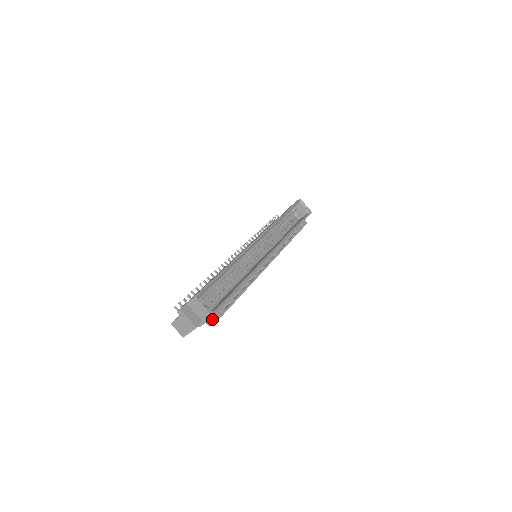
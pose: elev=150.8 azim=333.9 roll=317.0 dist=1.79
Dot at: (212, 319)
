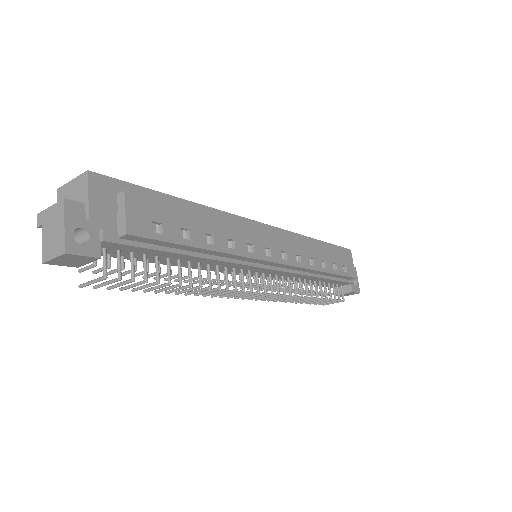
Dot at: (120, 214)
